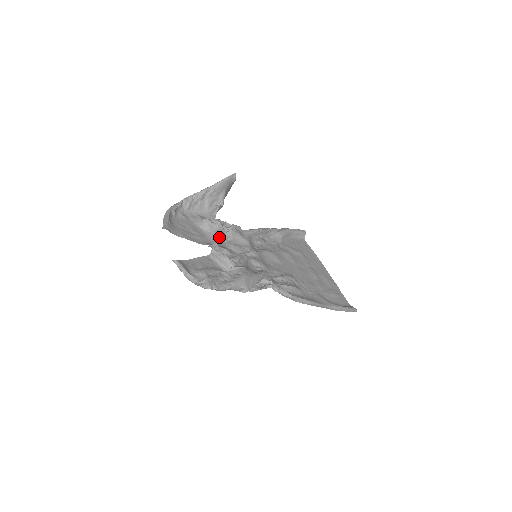
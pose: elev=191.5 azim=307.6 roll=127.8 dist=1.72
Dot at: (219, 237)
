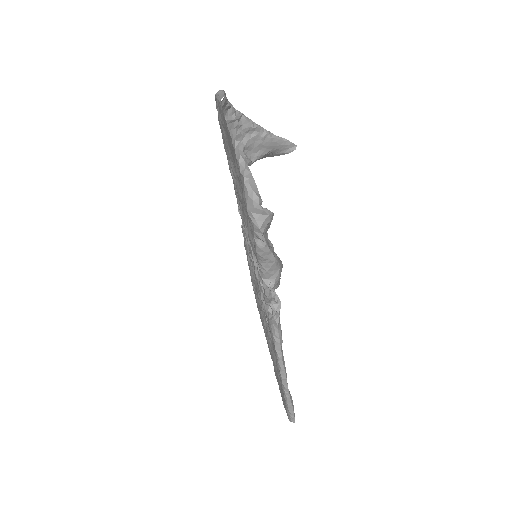
Dot at: occluded
